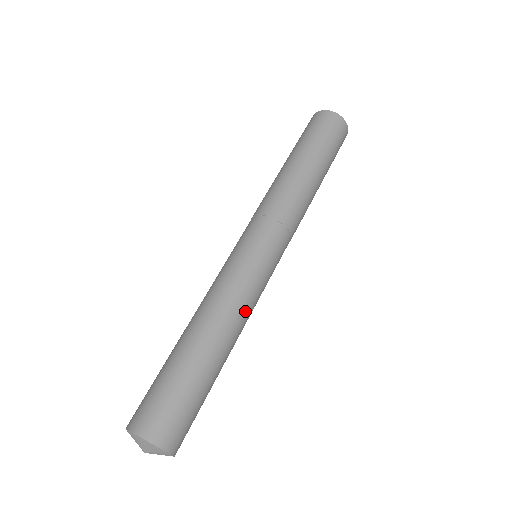
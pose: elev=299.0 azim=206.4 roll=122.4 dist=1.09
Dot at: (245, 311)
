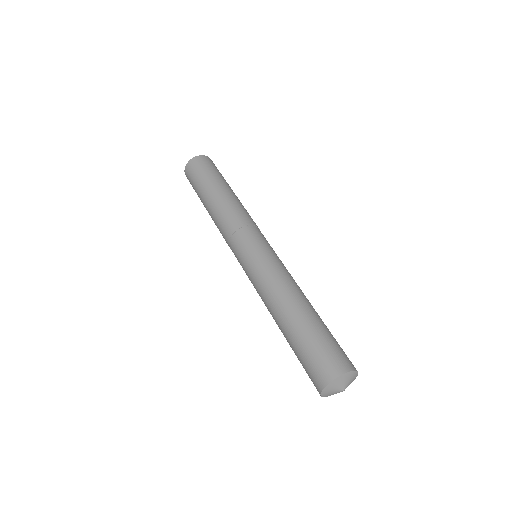
Dot at: (294, 280)
